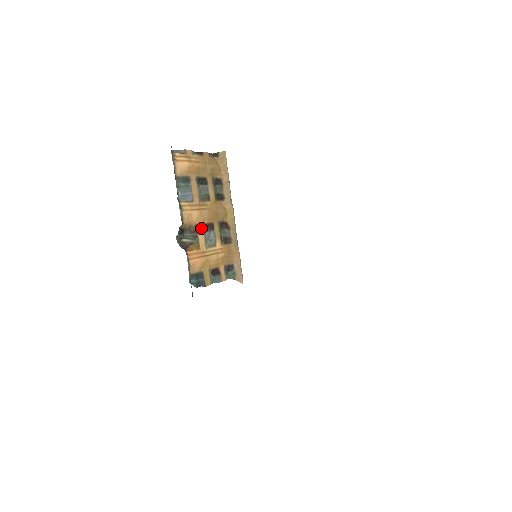
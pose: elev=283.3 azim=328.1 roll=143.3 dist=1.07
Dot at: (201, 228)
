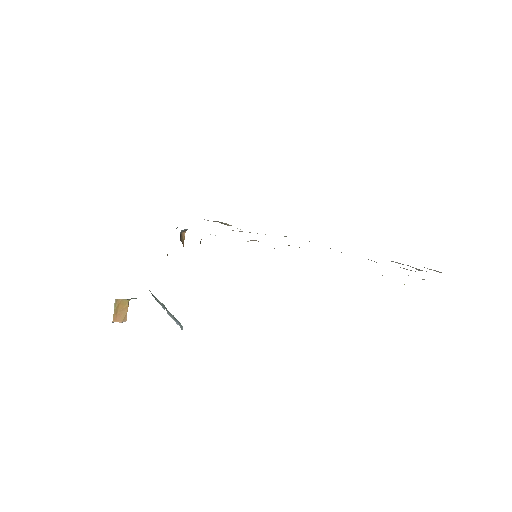
Dot at: occluded
